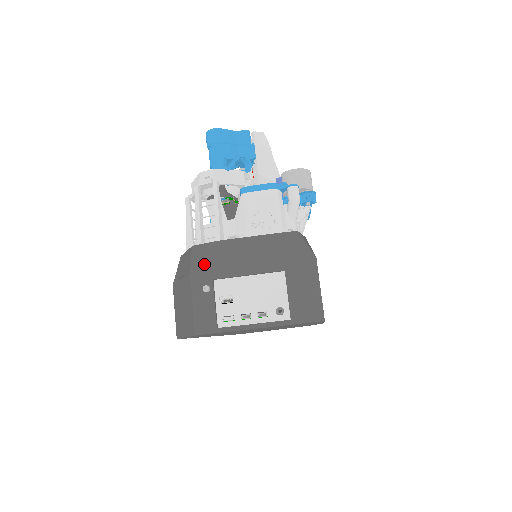
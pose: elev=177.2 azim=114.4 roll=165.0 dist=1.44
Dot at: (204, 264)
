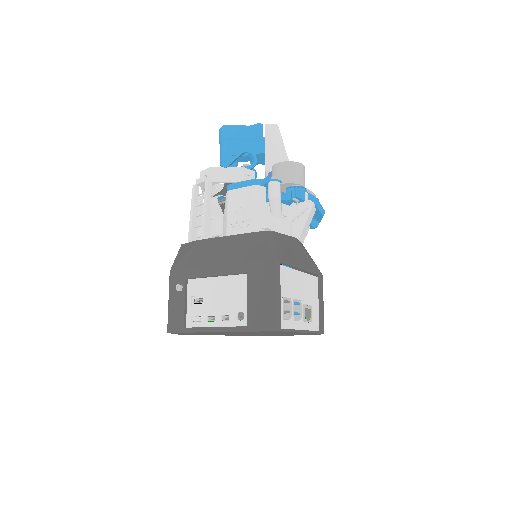
Dot at: (181, 263)
